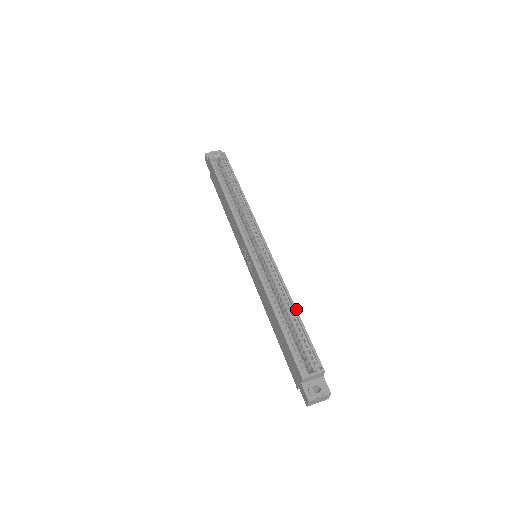
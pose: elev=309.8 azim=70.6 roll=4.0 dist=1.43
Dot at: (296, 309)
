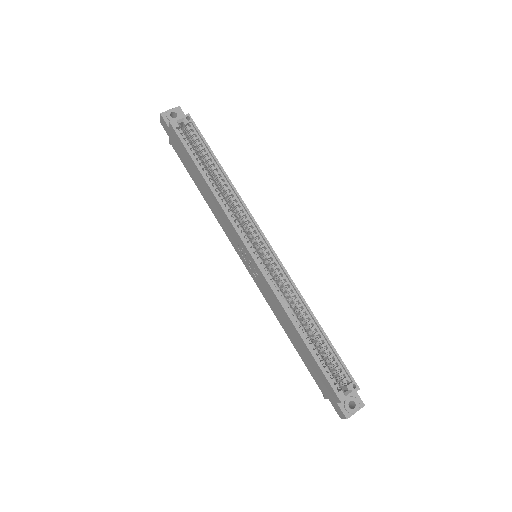
Dot at: (320, 325)
